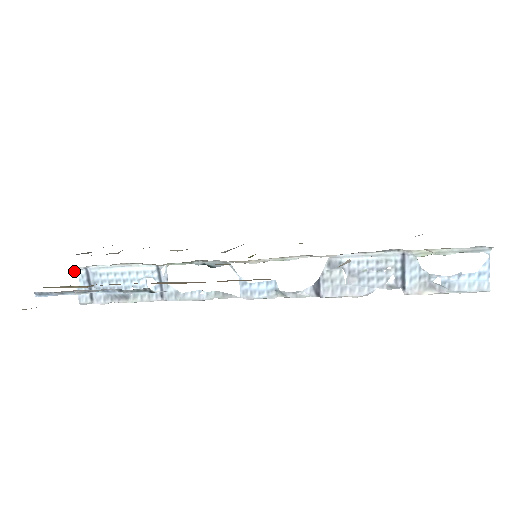
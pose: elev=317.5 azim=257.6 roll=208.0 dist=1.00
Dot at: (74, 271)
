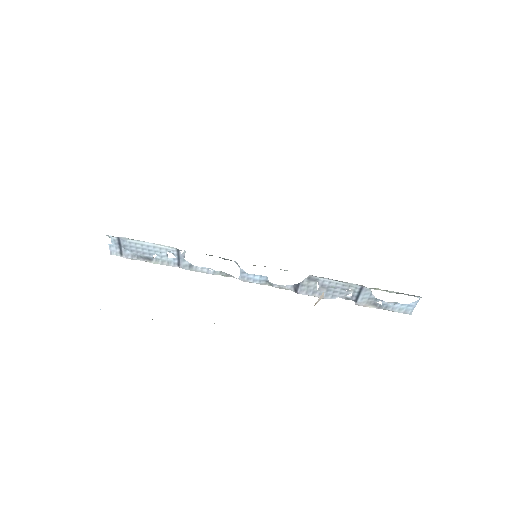
Dot at: occluded
